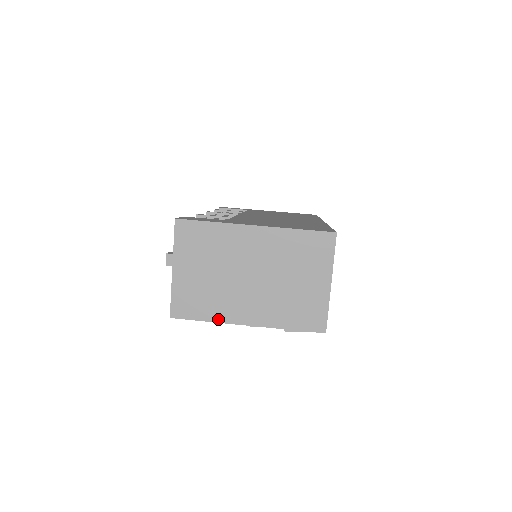
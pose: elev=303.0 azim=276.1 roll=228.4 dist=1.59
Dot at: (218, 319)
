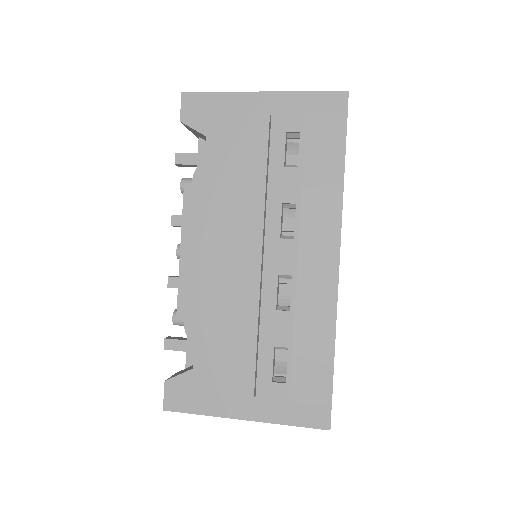
Dot at: (232, 93)
